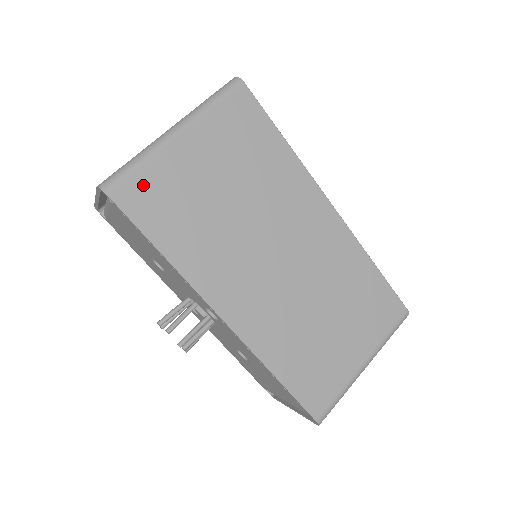
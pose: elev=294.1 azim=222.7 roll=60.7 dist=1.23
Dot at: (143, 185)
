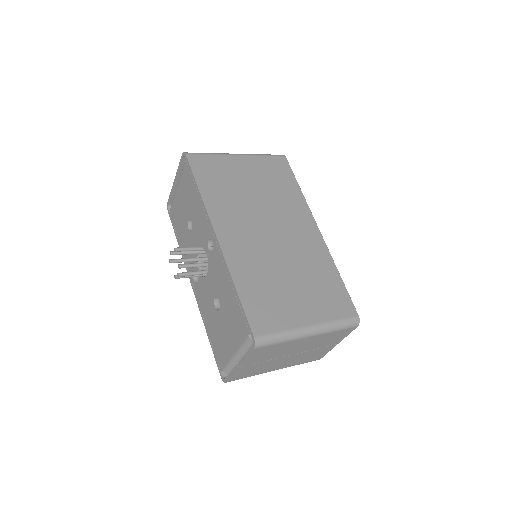
Dot at: (207, 161)
